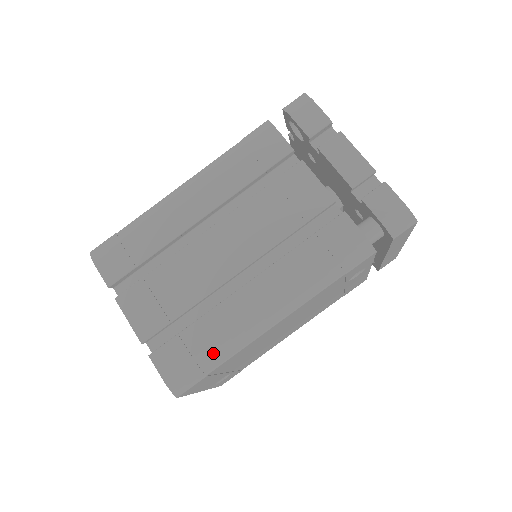
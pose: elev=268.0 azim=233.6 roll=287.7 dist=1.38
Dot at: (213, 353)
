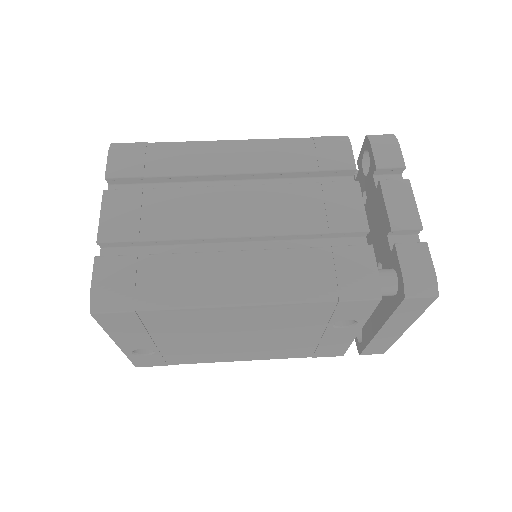
Dot at: (158, 293)
